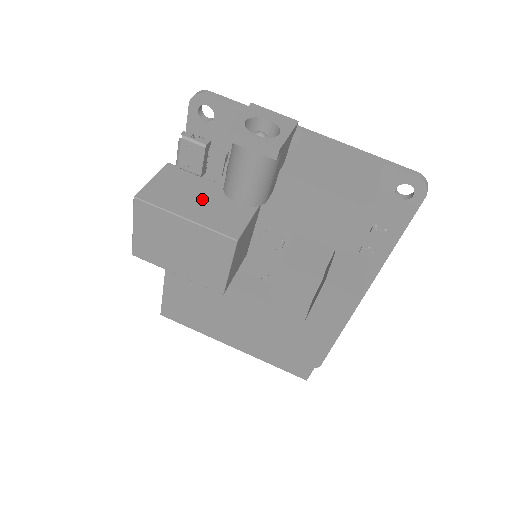
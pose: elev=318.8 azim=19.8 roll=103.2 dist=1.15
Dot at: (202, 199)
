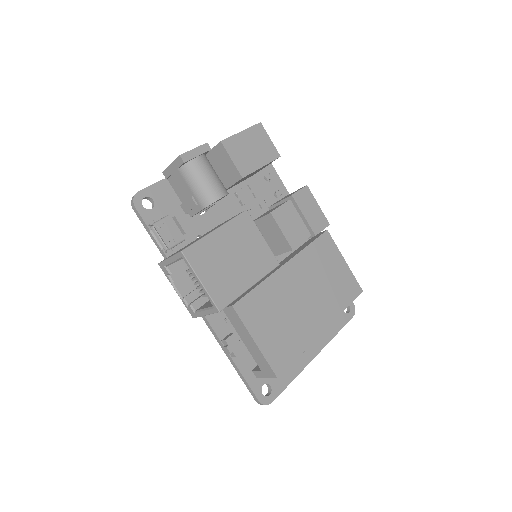
Dot at: occluded
